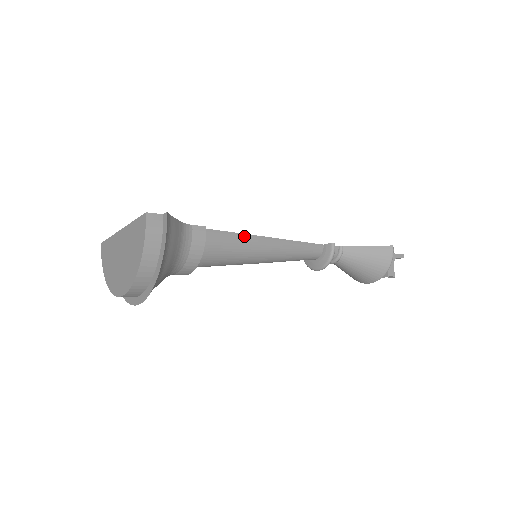
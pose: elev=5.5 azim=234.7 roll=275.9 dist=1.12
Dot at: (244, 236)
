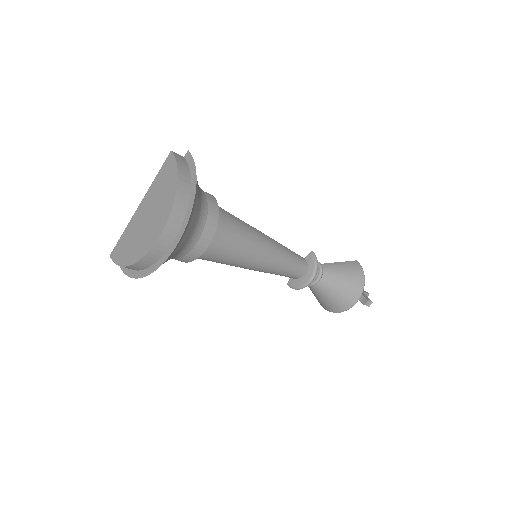
Dot at: (243, 222)
